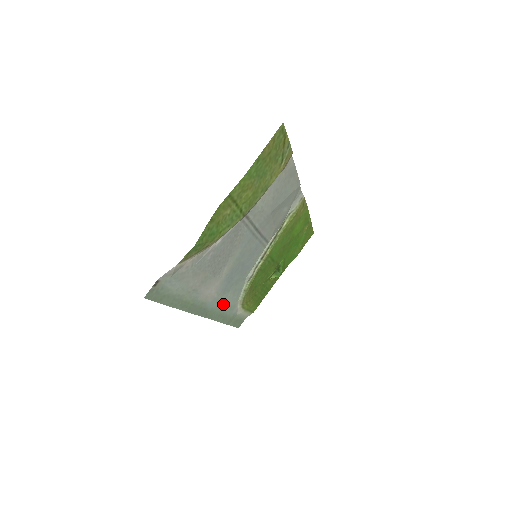
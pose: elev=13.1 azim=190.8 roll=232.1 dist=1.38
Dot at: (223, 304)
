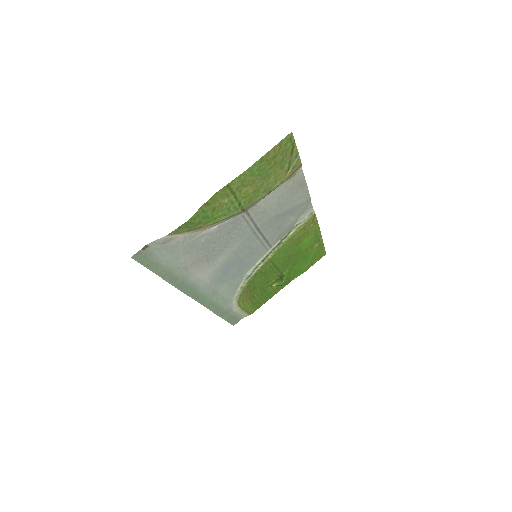
Dot at: (217, 294)
